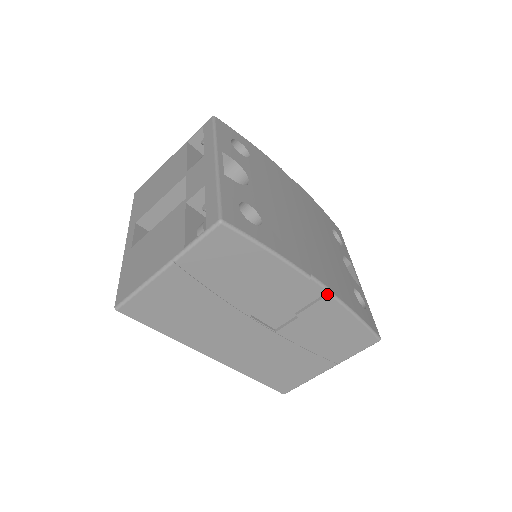
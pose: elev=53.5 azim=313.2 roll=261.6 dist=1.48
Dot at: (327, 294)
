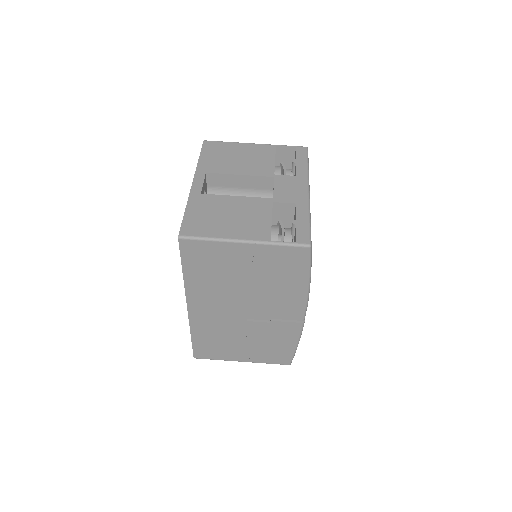
Dot at: (302, 322)
